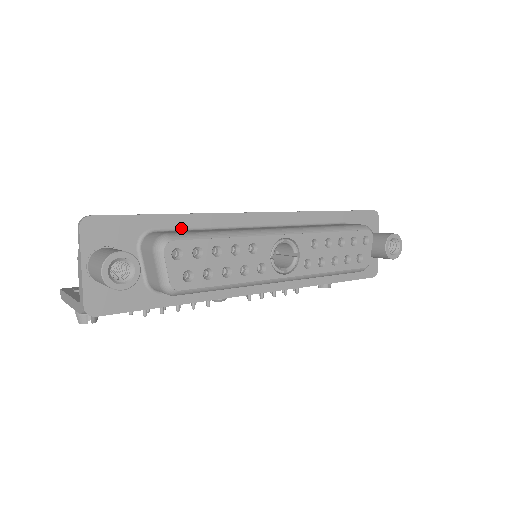
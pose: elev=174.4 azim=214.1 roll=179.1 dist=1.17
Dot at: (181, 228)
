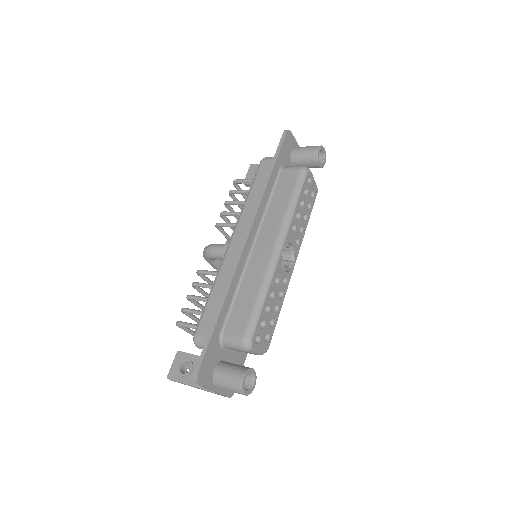
Dot at: (228, 311)
